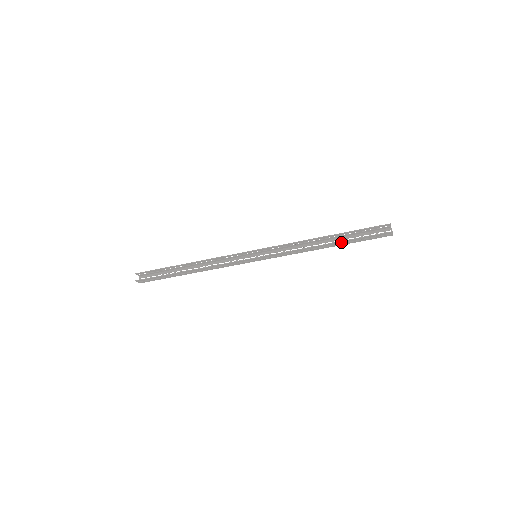
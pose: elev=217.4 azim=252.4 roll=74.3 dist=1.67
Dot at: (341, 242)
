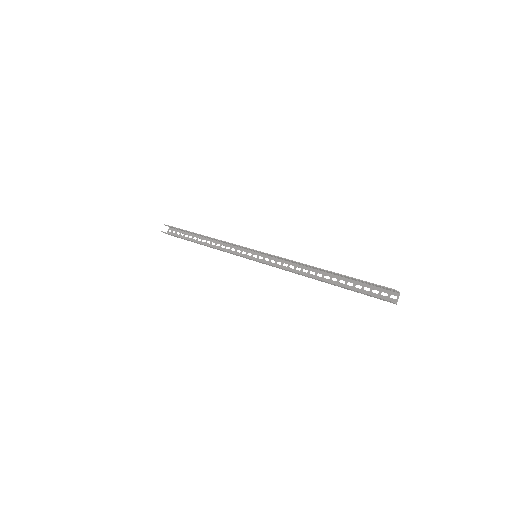
Dot at: (334, 284)
